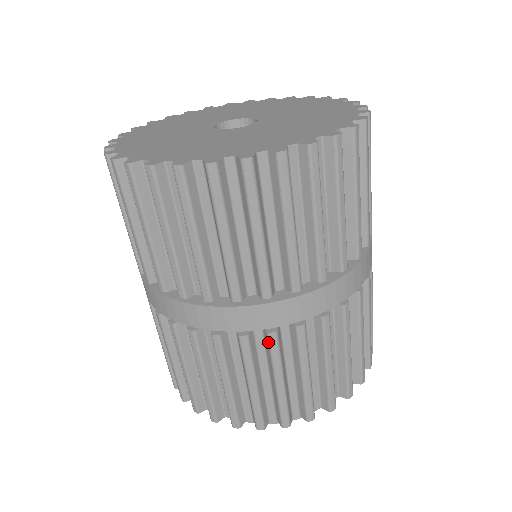
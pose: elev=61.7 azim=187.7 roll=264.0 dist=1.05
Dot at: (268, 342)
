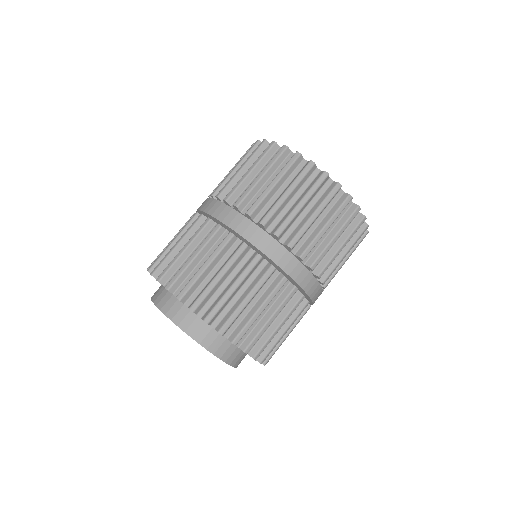
Dot at: (213, 229)
